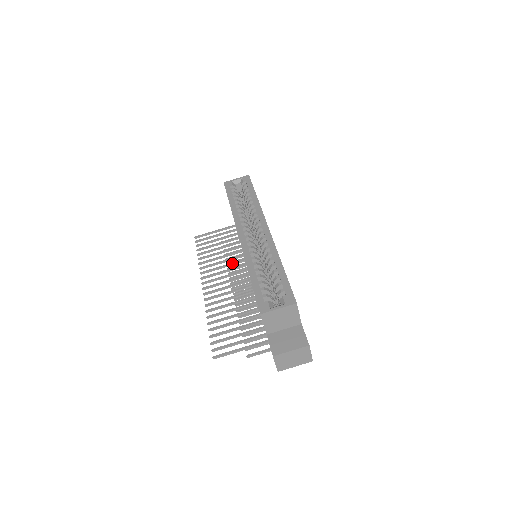
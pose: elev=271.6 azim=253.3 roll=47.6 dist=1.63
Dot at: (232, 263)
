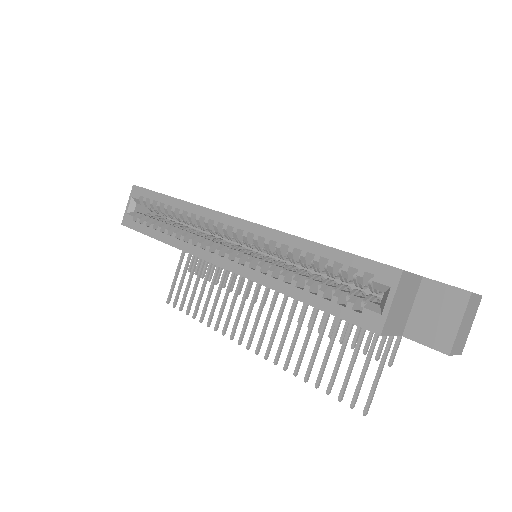
Dot at: (237, 287)
